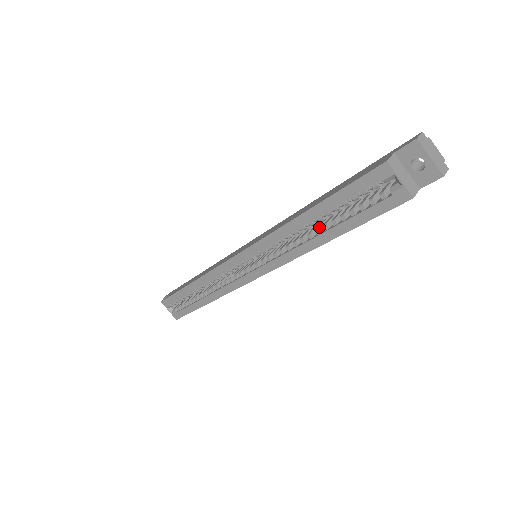
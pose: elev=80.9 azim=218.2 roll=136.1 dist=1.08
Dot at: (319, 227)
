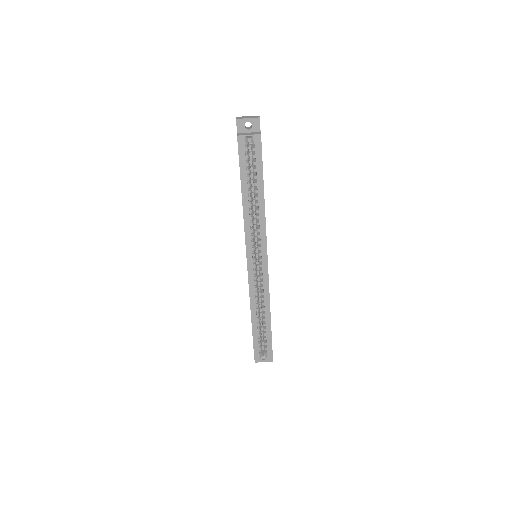
Dot at: (254, 196)
